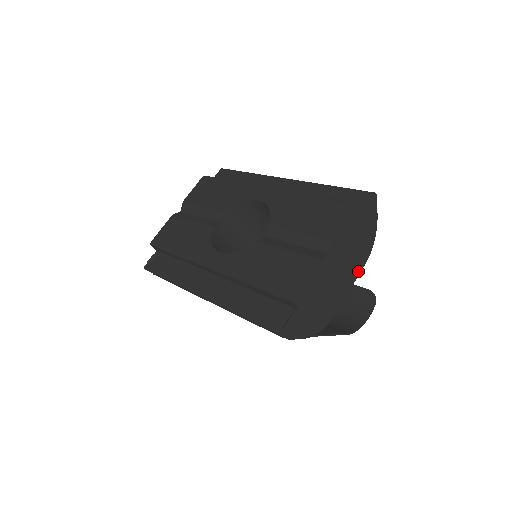
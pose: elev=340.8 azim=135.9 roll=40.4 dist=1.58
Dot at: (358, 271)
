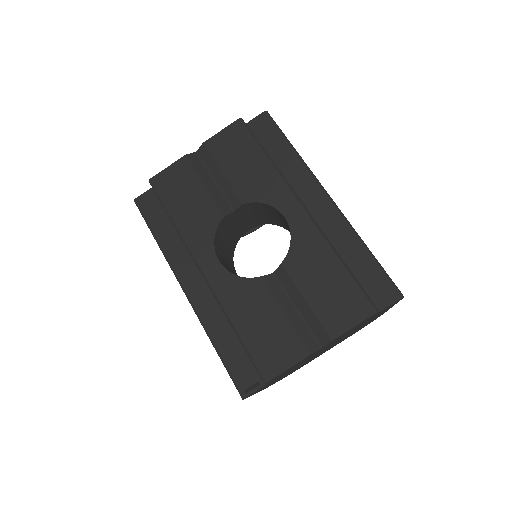
Dot at: (343, 340)
